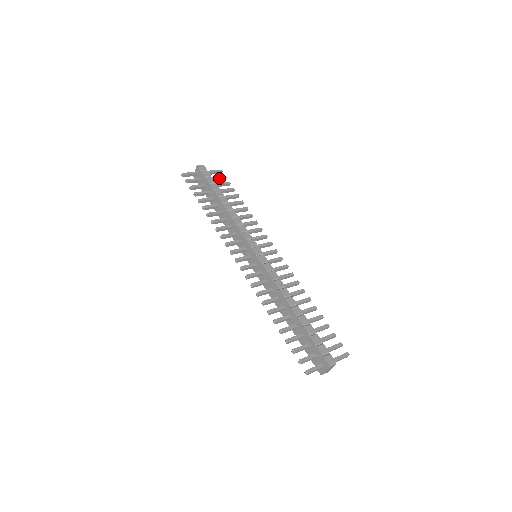
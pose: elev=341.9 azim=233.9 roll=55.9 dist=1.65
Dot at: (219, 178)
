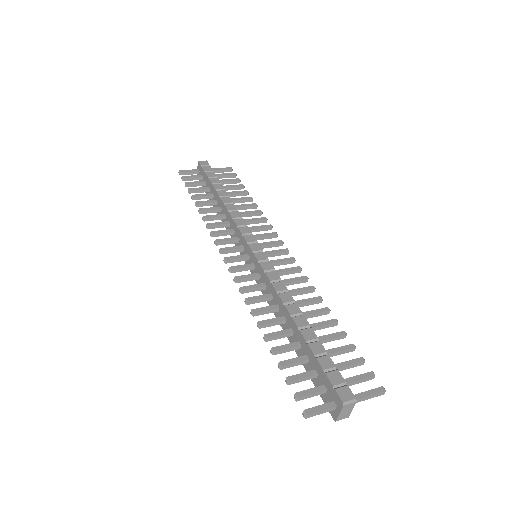
Dot at: (226, 175)
